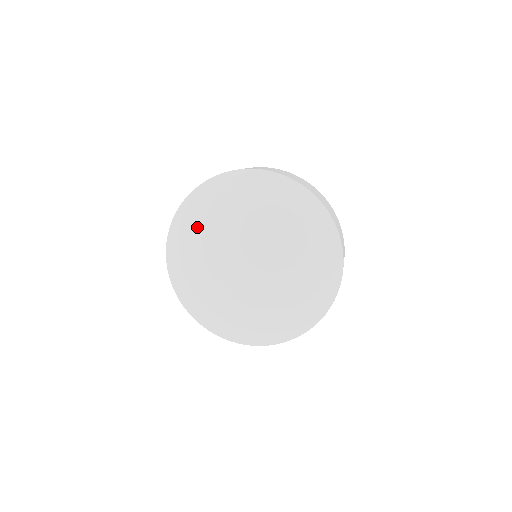
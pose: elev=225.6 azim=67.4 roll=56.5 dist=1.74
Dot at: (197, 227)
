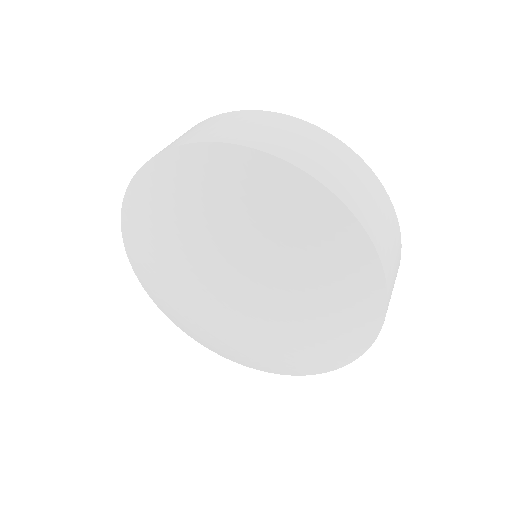
Dot at: (150, 236)
